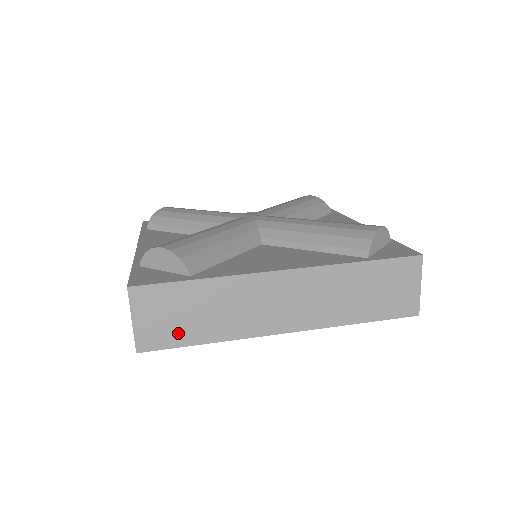
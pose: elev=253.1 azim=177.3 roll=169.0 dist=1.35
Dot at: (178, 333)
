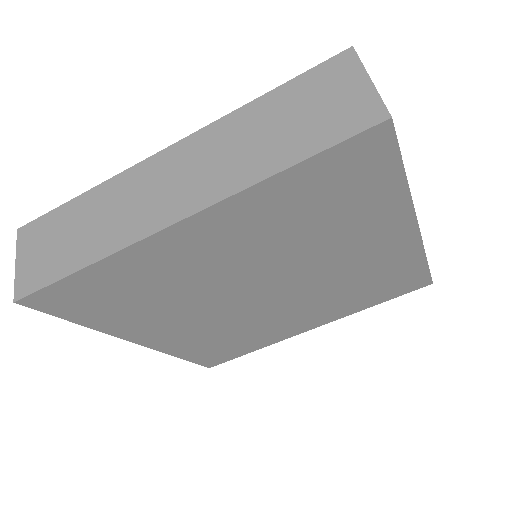
Dot at: occluded
